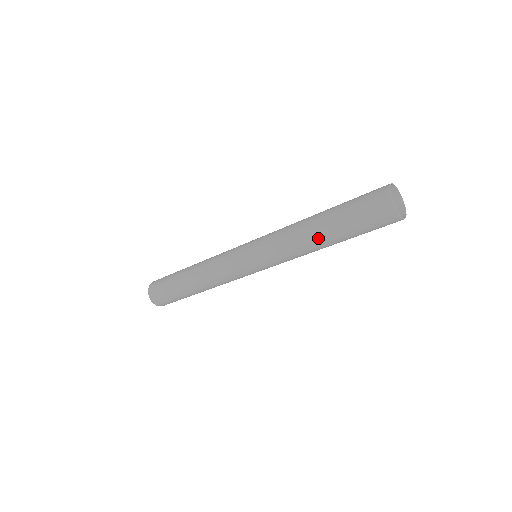
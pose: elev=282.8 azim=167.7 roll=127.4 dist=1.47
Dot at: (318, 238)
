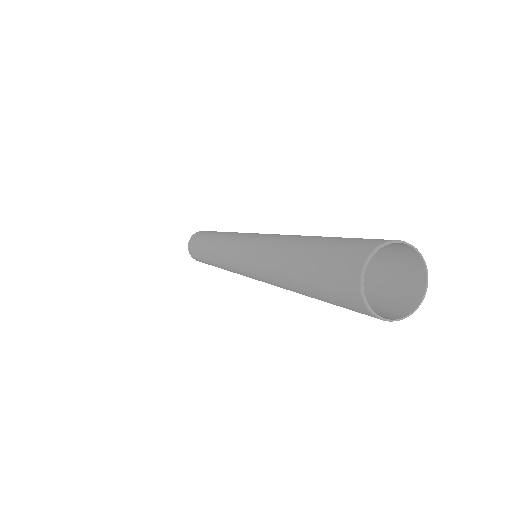
Dot at: (283, 277)
